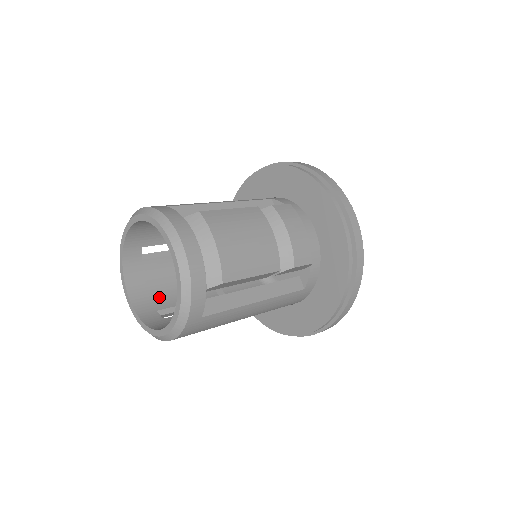
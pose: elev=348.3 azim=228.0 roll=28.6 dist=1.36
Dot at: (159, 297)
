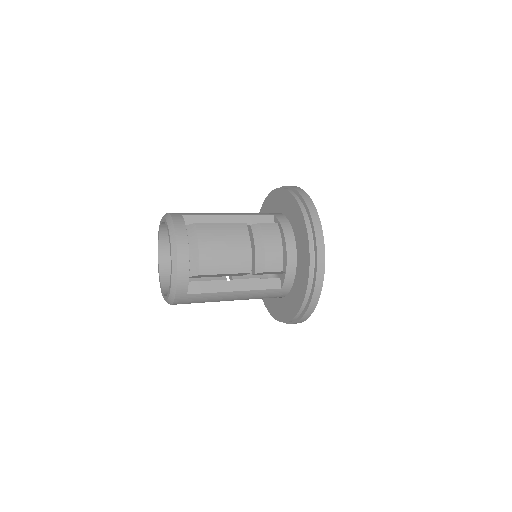
Dot at: occluded
